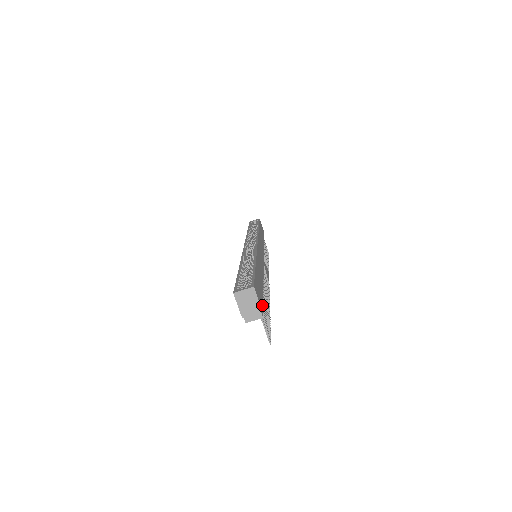
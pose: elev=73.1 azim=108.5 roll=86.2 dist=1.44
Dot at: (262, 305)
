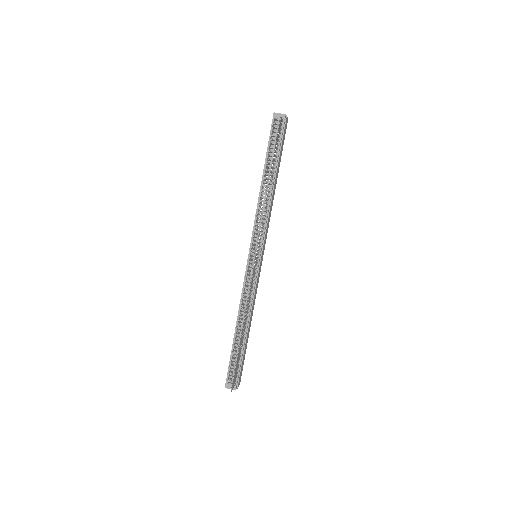
Dot at: (285, 126)
